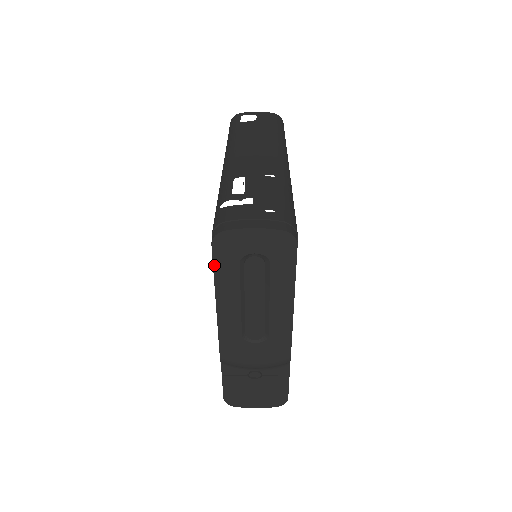
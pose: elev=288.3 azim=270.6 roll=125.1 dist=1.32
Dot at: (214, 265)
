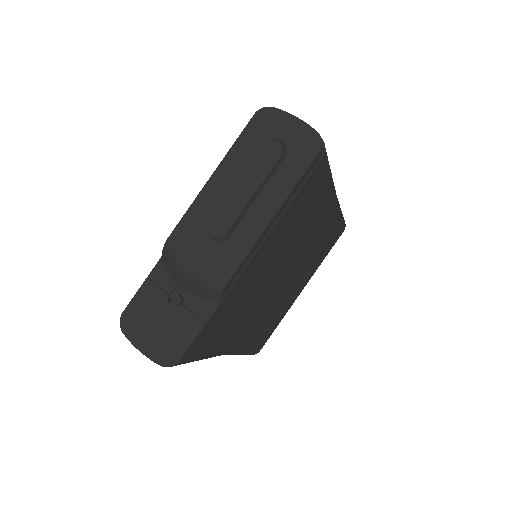
Dot at: (242, 134)
